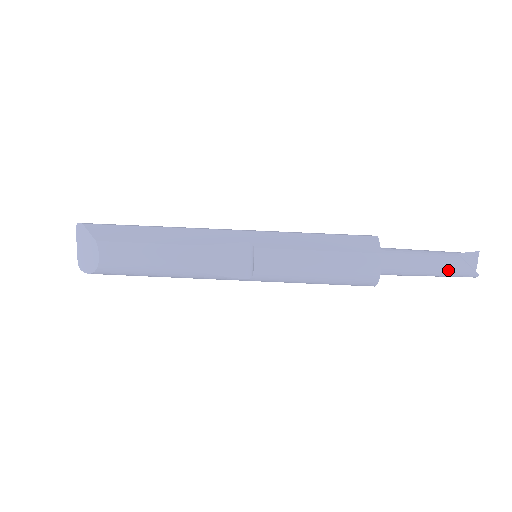
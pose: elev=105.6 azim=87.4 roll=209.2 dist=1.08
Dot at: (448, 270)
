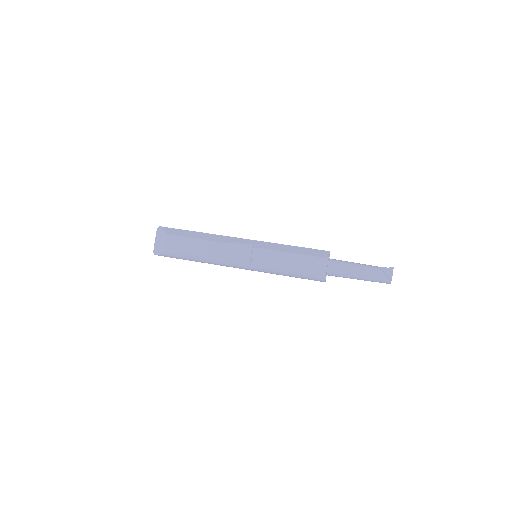
Dot at: (371, 275)
